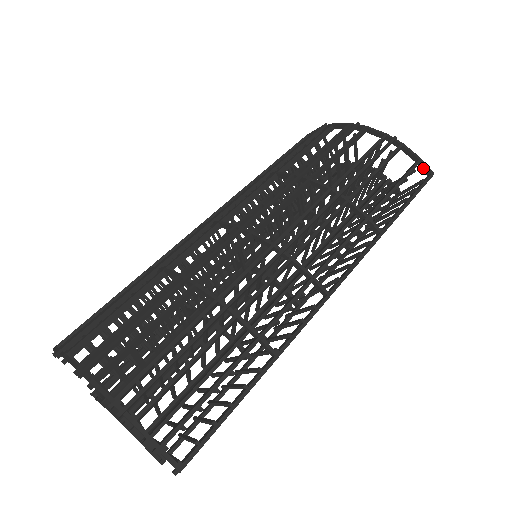
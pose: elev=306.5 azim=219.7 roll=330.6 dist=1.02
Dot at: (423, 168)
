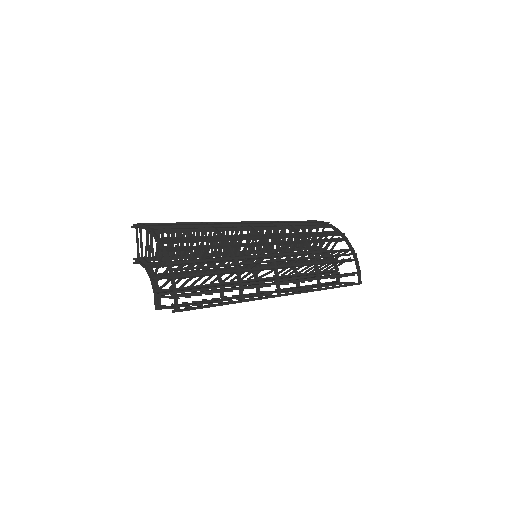
Dot at: (358, 277)
